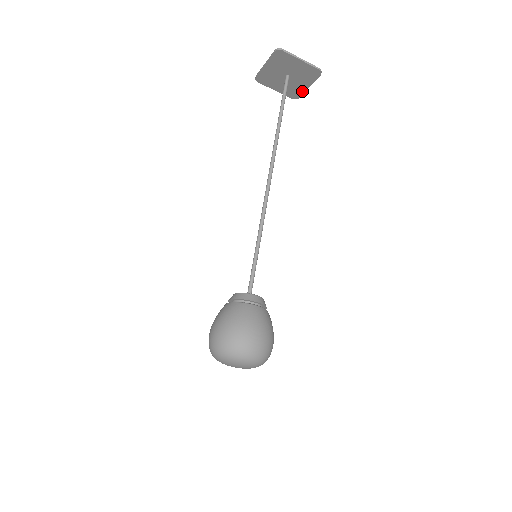
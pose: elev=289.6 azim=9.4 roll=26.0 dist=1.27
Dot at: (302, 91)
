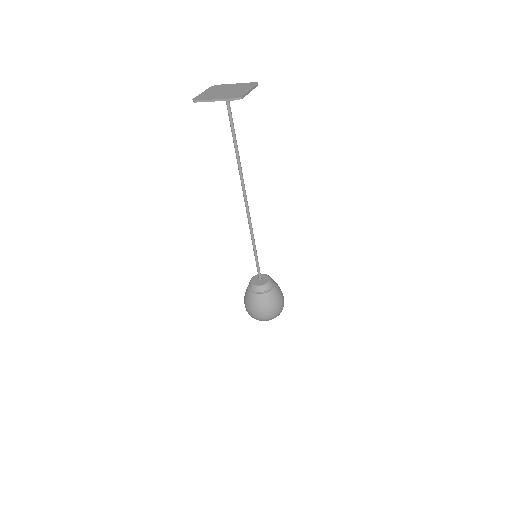
Dot at: occluded
